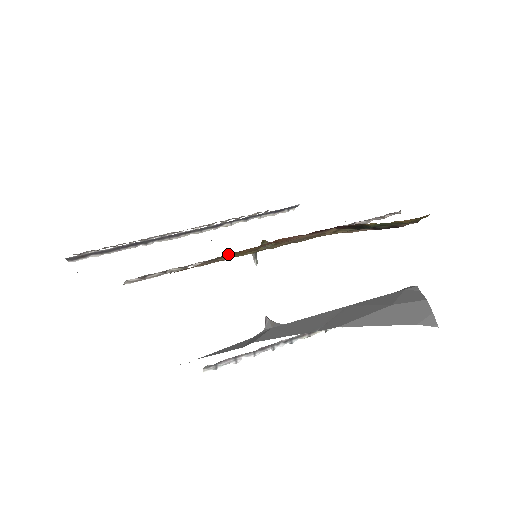
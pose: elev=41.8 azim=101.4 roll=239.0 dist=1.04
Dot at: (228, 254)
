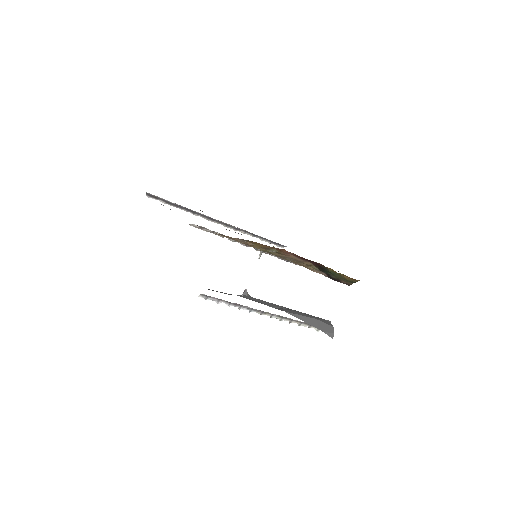
Dot at: (254, 242)
